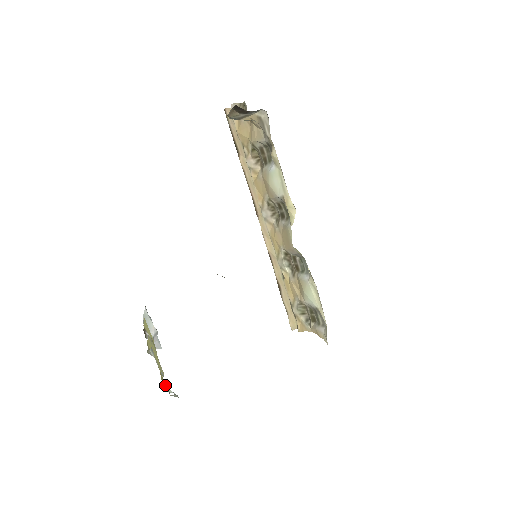
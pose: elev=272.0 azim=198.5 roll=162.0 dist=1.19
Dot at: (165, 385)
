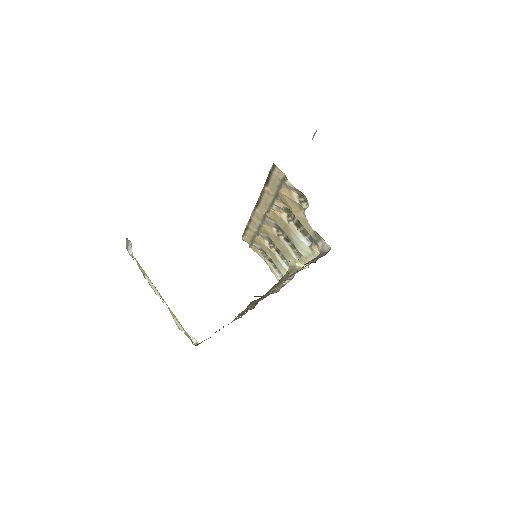
Dot at: occluded
